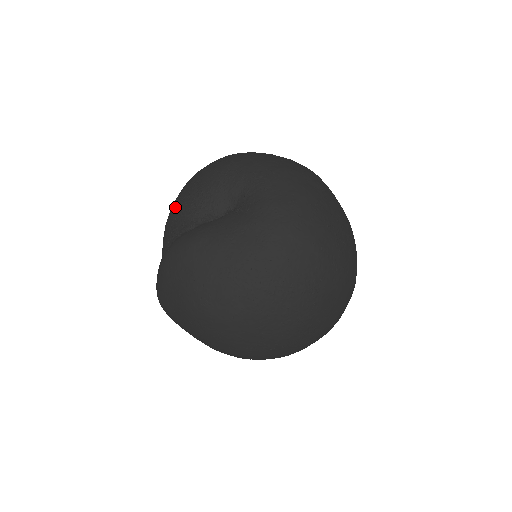
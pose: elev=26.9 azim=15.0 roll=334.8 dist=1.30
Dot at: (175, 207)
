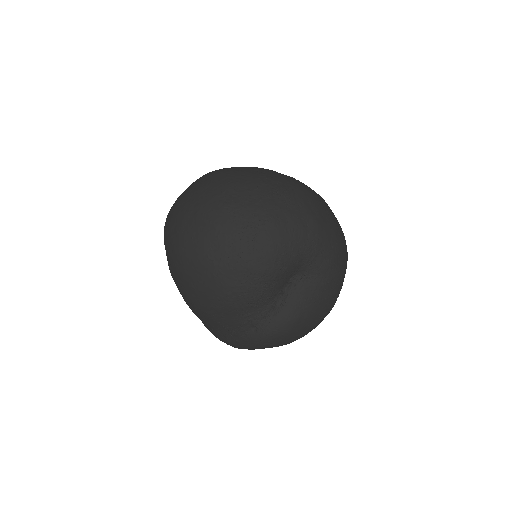
Dot at: (235, 301)
